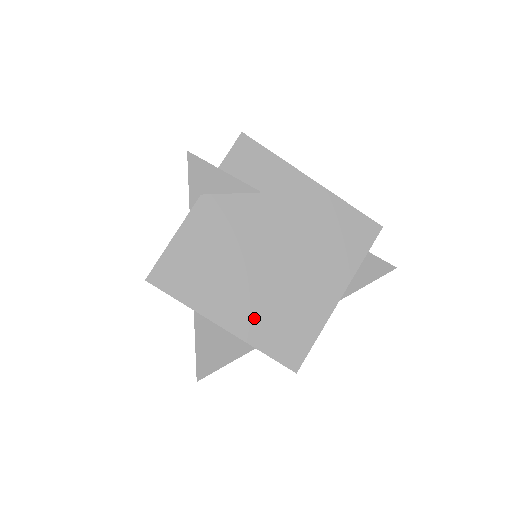
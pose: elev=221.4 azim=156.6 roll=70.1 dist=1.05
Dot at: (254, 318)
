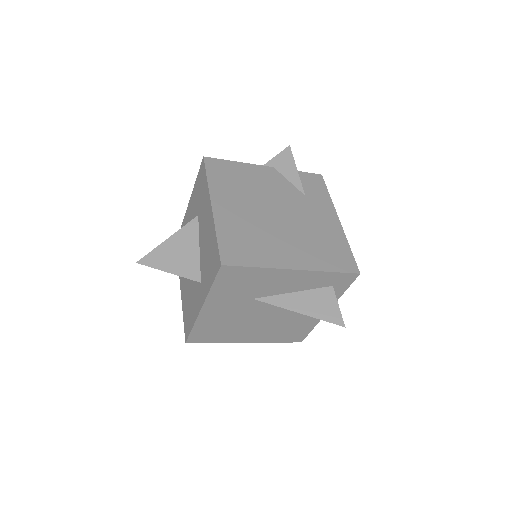
Dot at: (234, 221)
